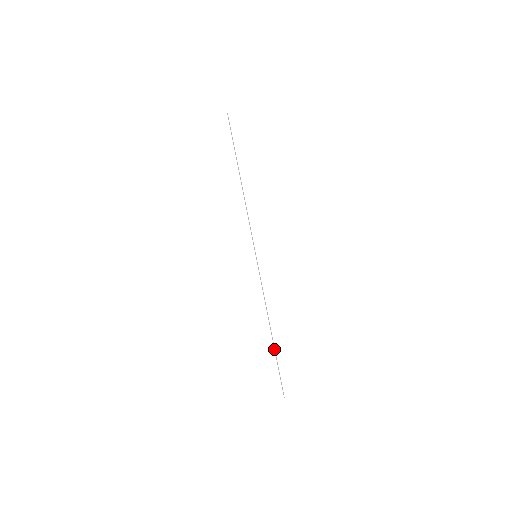
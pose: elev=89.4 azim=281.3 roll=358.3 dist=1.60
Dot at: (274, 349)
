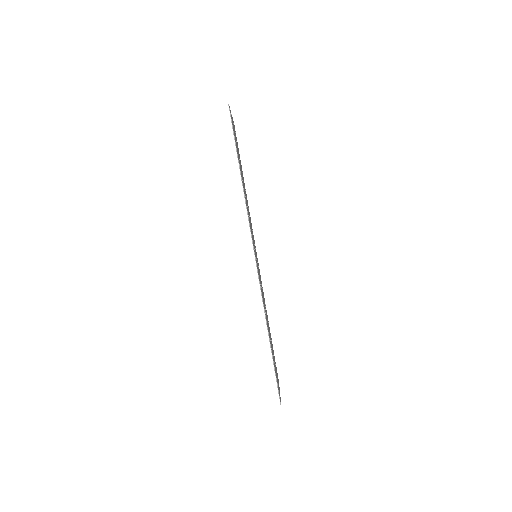
Dot at: (272, 355)
